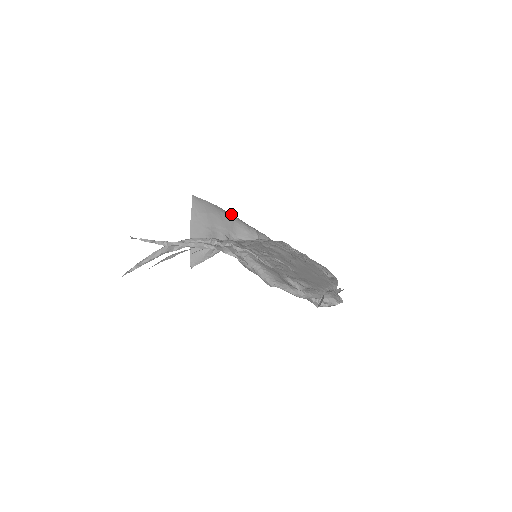
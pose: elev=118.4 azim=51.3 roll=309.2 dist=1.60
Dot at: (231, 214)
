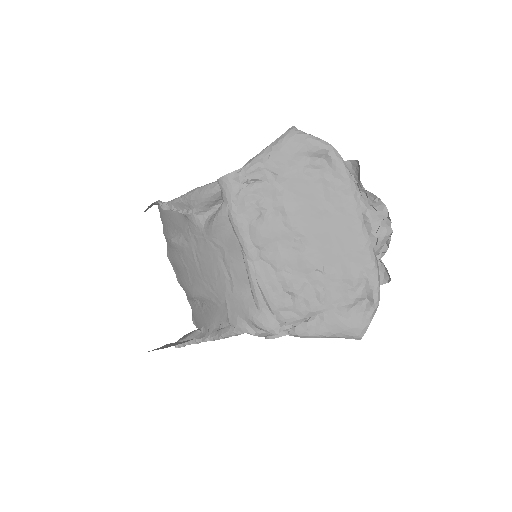
Dot at: occluded
